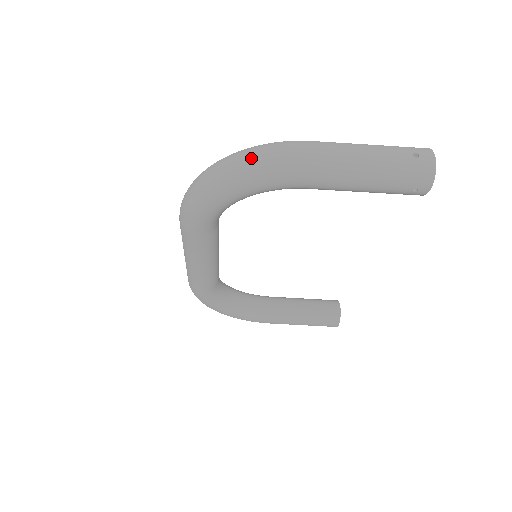
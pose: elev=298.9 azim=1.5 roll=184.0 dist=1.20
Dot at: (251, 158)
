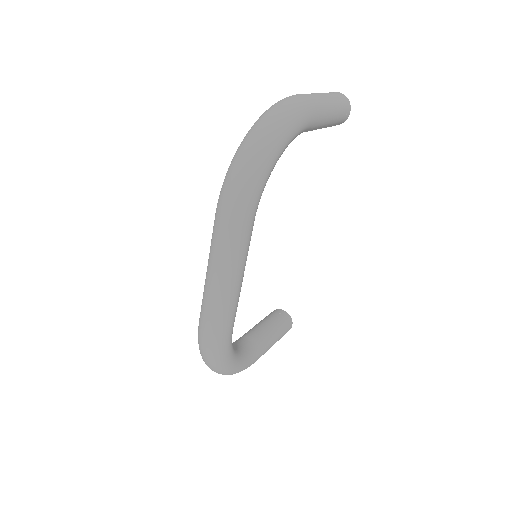
Dot at: (282, 109)
